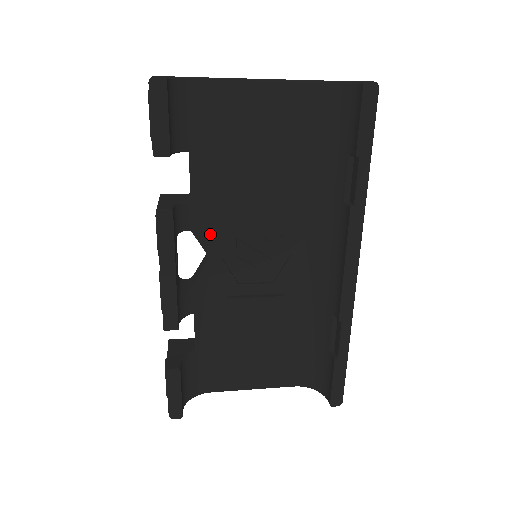
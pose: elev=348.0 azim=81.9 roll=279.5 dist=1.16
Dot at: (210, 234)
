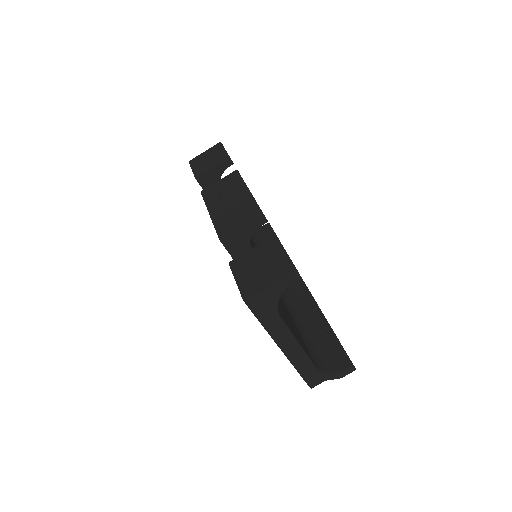
Dot at: occluded
